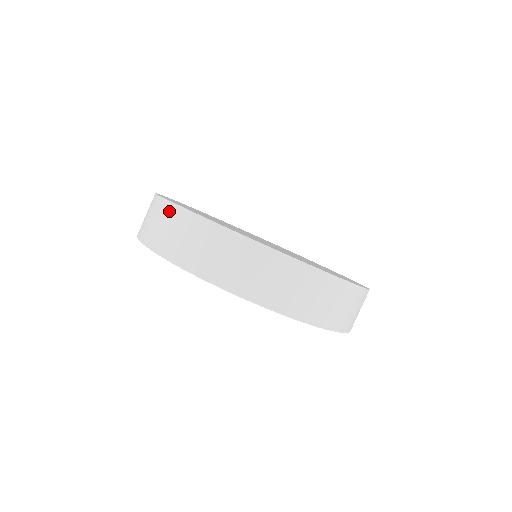
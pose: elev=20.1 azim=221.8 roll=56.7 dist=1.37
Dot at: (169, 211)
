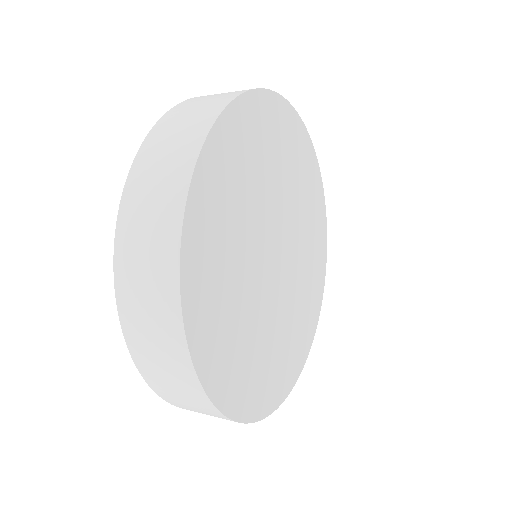
Dot at: (168, 296)
